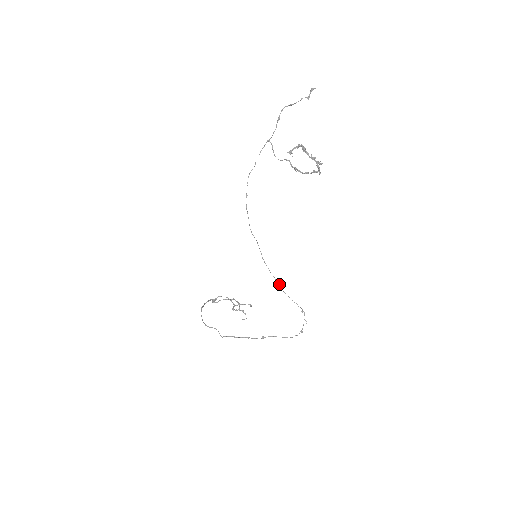
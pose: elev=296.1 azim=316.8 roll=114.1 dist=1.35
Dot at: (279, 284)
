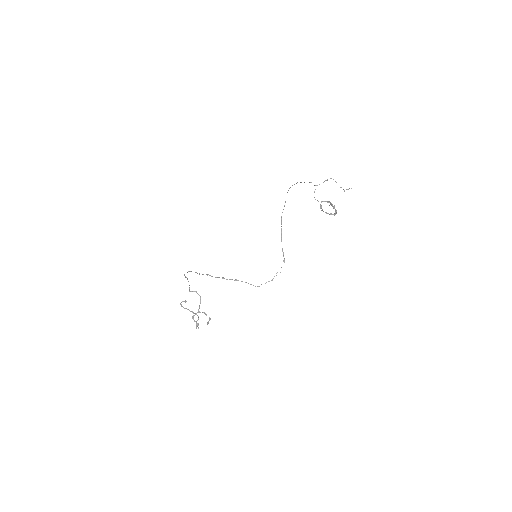
Dot at: occluded
